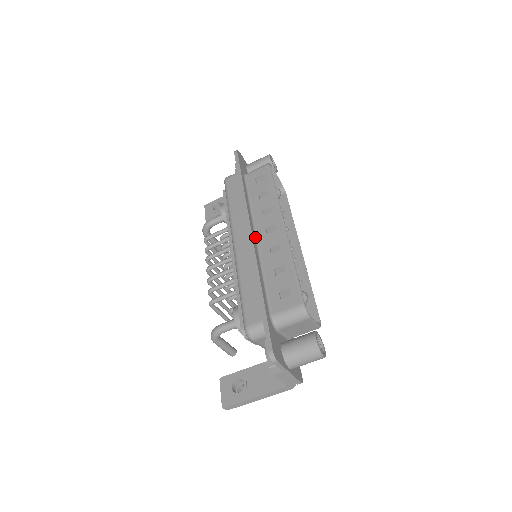
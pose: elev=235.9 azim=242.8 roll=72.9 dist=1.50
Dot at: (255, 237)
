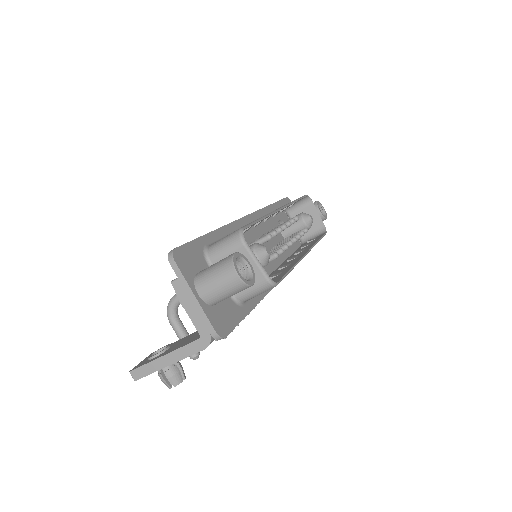
Dot at: occluded
